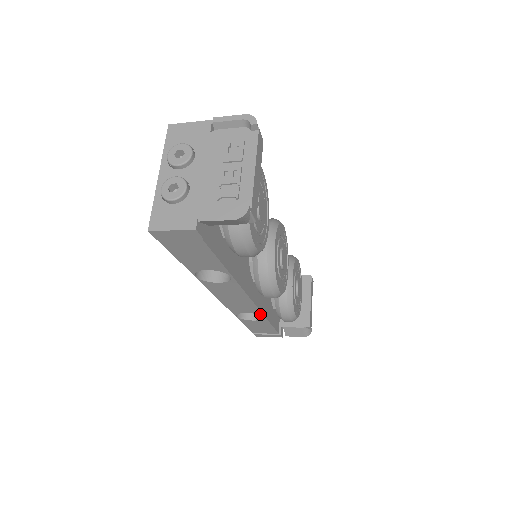
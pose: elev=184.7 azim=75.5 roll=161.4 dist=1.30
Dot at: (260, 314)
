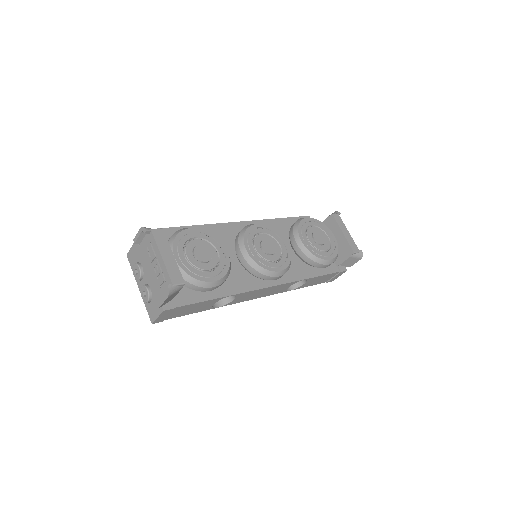
Dot at: occluded
